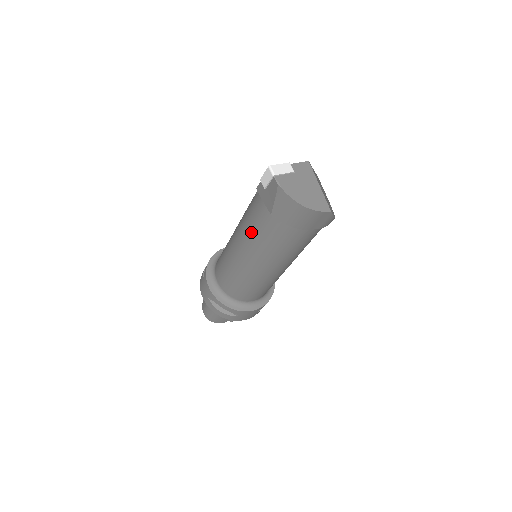
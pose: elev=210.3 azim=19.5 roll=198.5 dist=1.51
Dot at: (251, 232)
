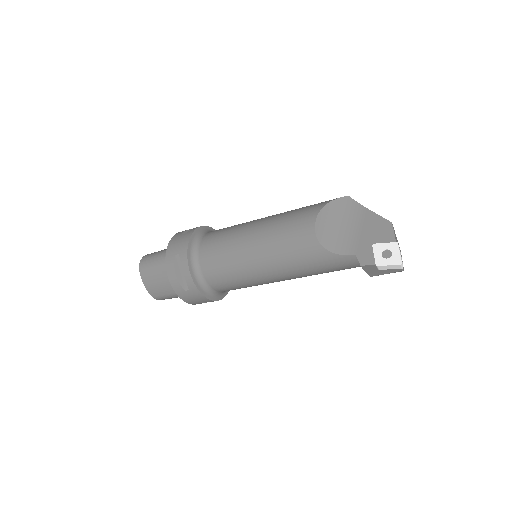
Dot at: (312, 273)
